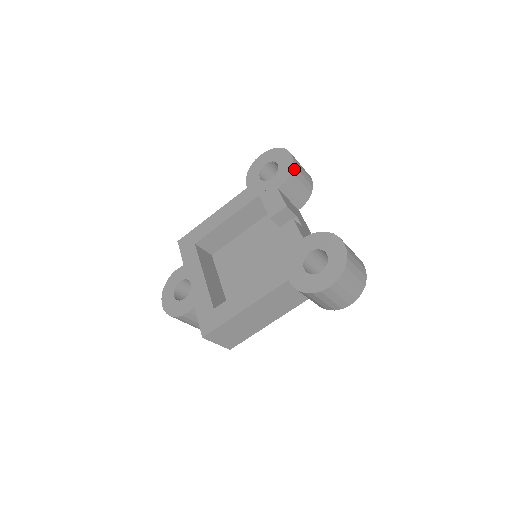
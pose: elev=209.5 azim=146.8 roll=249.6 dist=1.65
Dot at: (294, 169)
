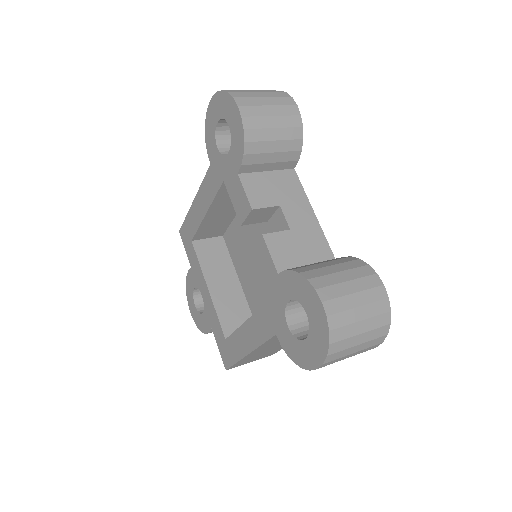
Dot at: (249, 134)
